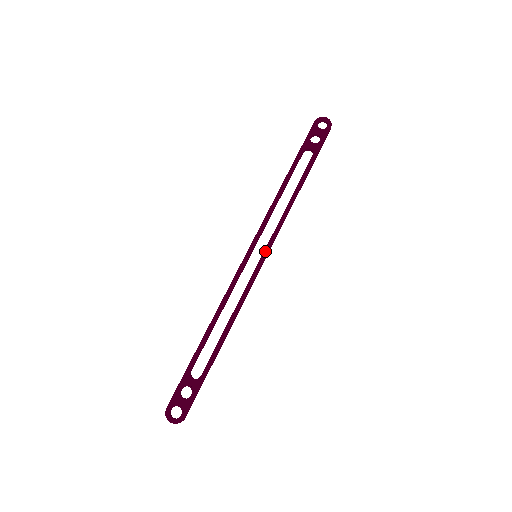
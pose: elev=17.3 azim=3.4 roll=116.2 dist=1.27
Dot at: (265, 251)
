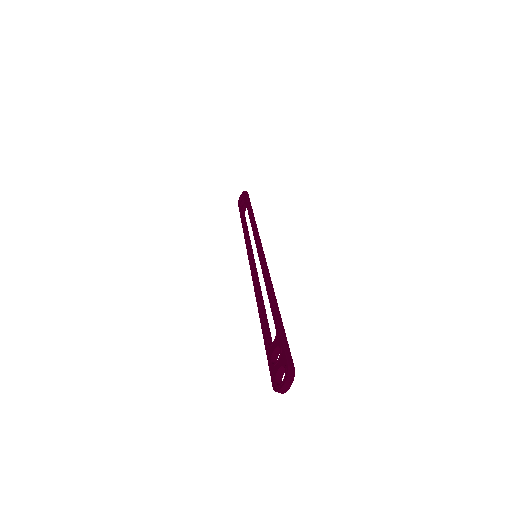
Dot at: (256, 246)
